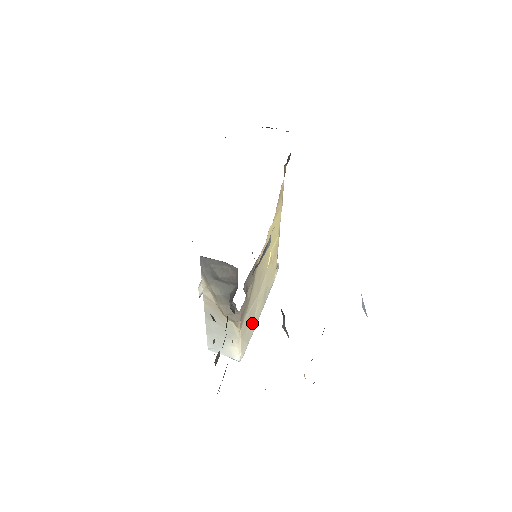
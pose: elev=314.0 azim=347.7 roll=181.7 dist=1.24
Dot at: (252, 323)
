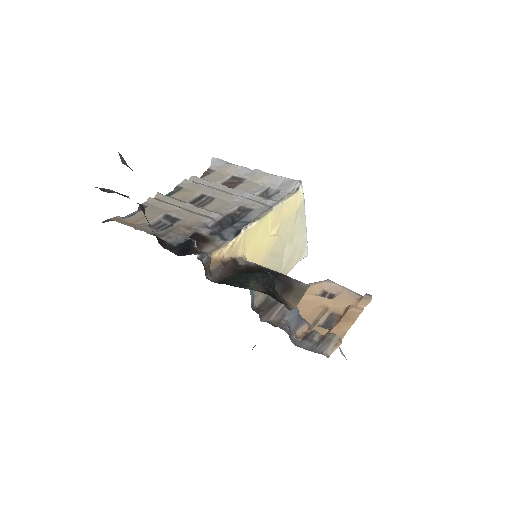
Dot at: (298, 246)
